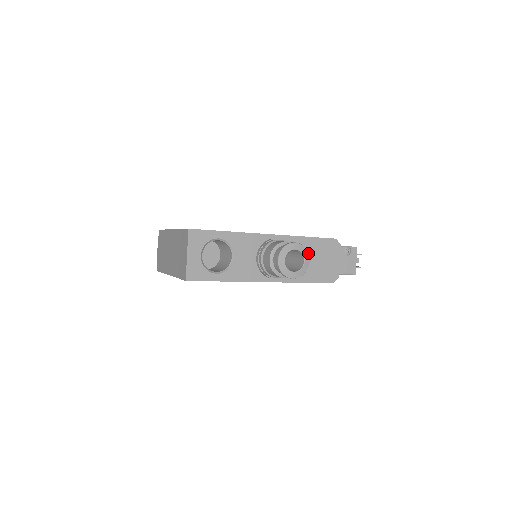
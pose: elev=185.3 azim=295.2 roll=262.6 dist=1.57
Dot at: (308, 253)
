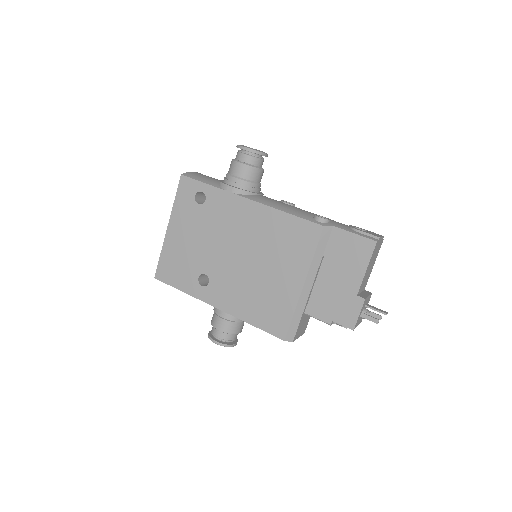
Dot at: occluded
